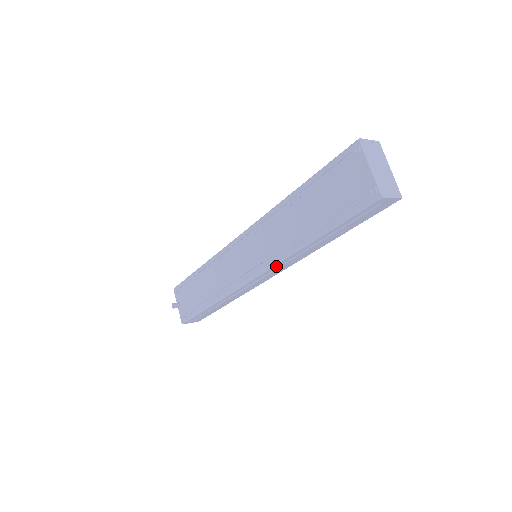
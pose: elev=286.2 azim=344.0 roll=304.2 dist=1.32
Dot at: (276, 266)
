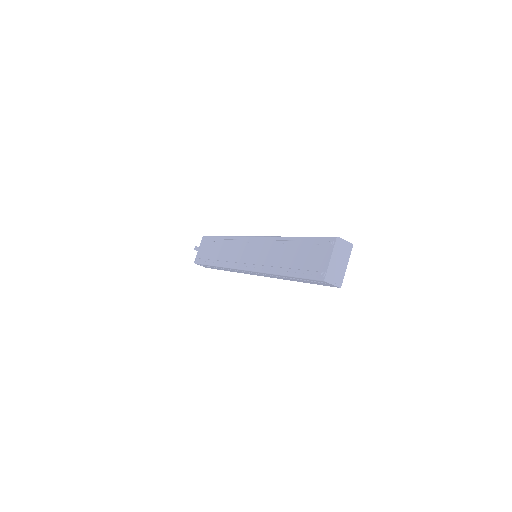
Dot at: (259, 272)
